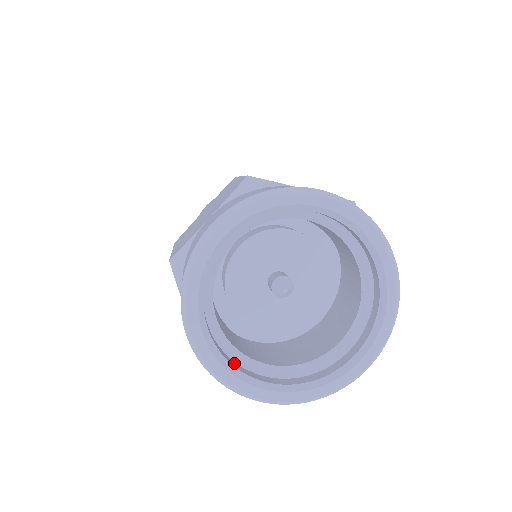
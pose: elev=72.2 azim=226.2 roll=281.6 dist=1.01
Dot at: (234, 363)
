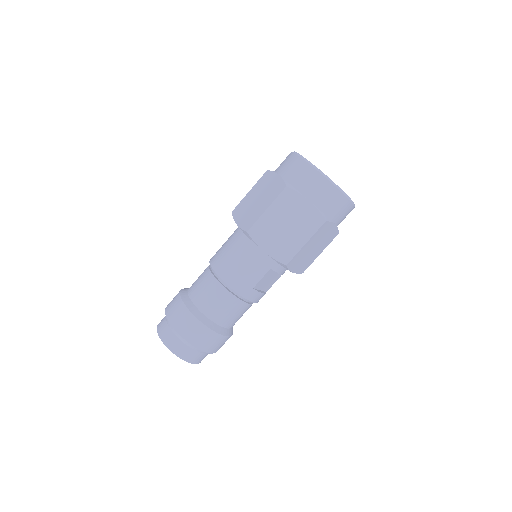
Dot at: occluded
